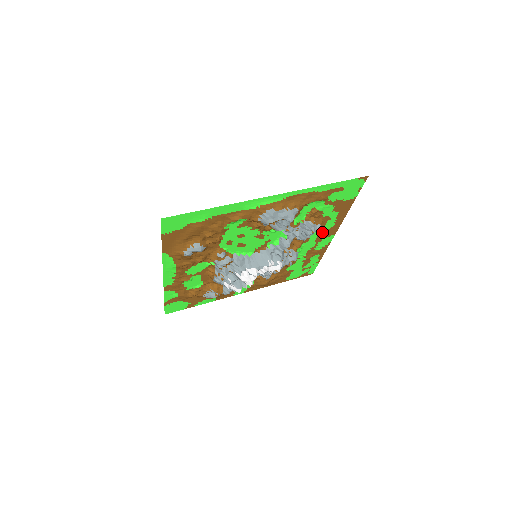
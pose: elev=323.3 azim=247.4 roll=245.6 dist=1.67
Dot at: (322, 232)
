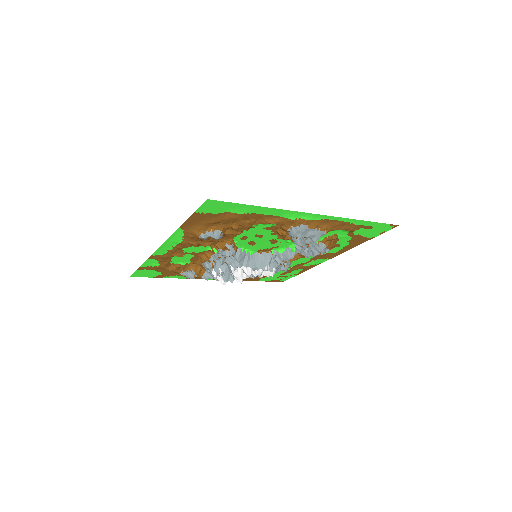
Dot at: (323, 254)
